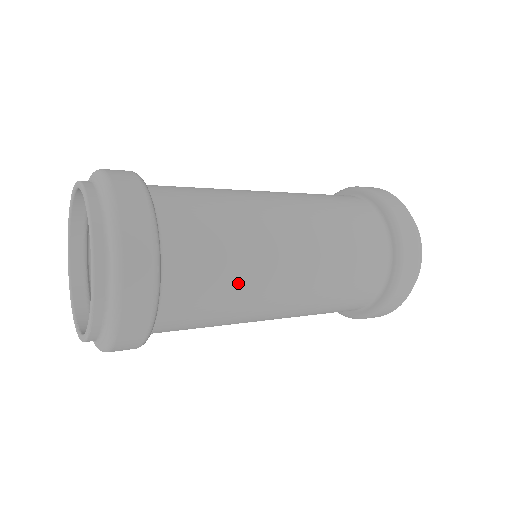
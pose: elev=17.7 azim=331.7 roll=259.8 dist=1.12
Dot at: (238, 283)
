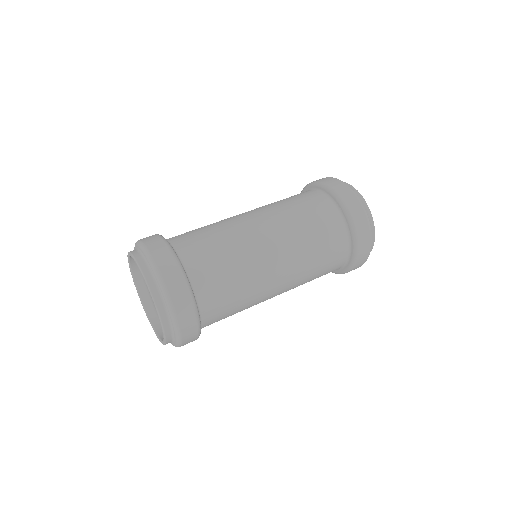
Dot at: (245, 289)
